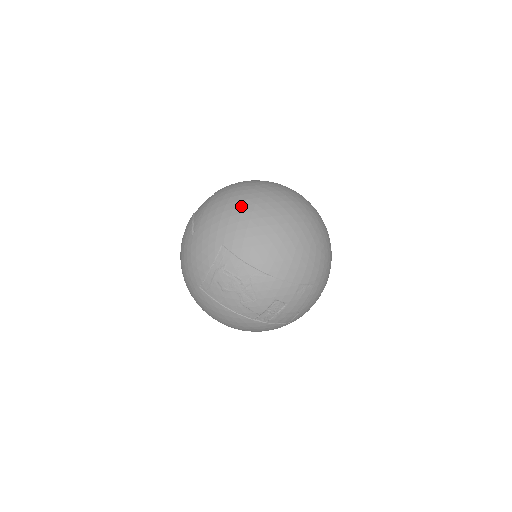
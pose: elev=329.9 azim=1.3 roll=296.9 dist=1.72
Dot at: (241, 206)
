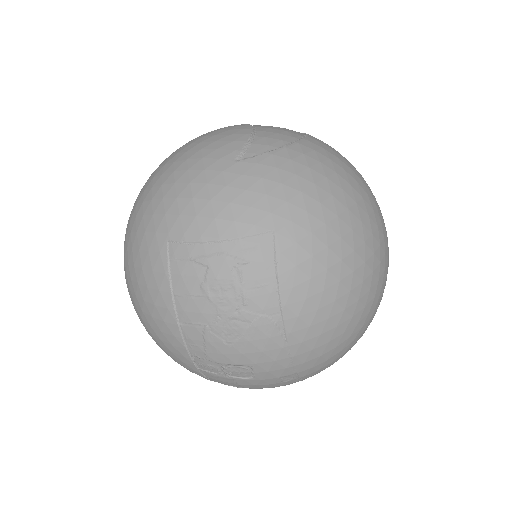
Dot at: (344, 204)
